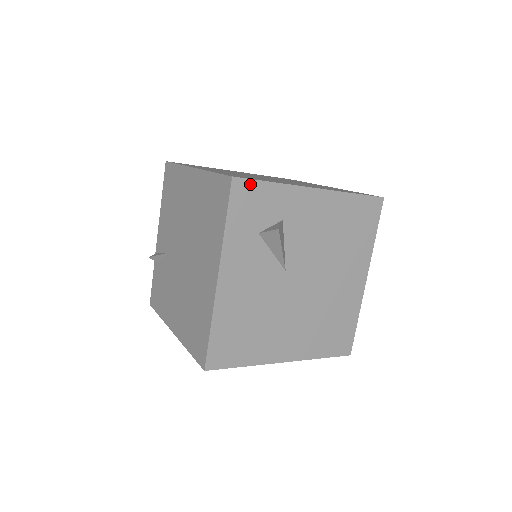
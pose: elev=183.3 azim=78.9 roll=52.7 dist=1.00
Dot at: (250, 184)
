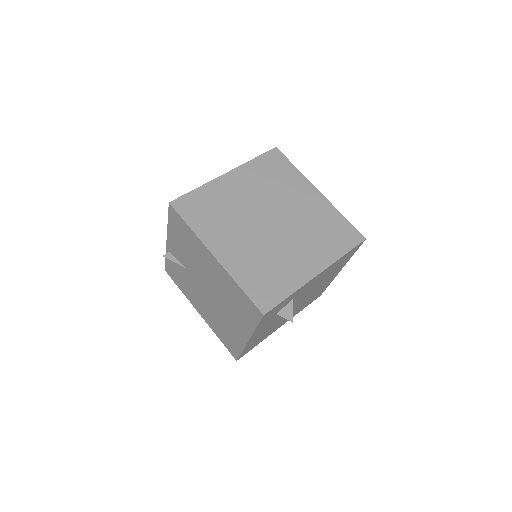
Dot at: (275, 308)
